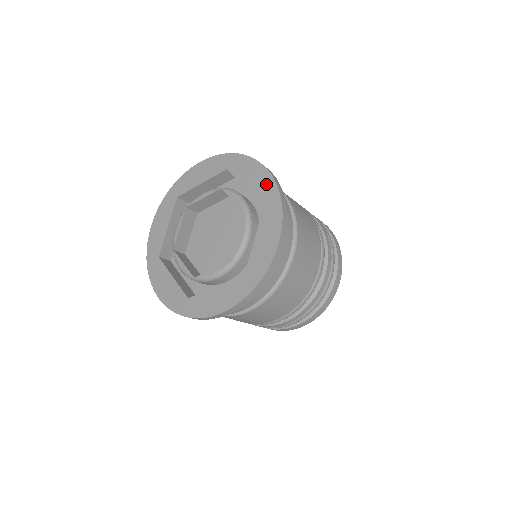
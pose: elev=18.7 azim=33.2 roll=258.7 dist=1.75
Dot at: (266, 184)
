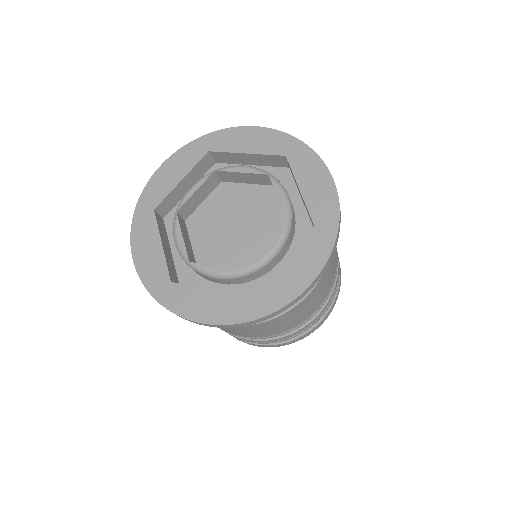
Dot at: (327, 203)
